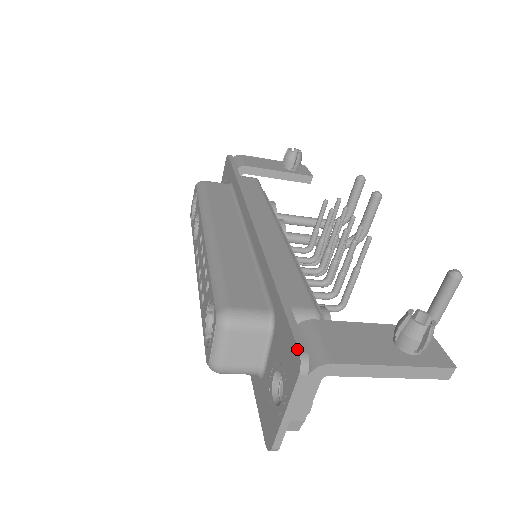
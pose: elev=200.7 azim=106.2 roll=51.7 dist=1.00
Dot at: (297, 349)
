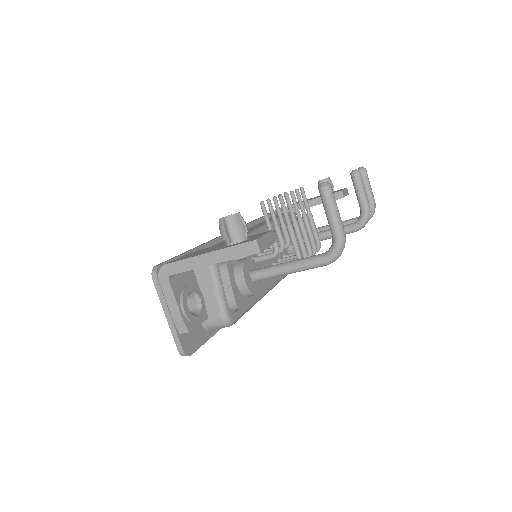
Dot at: (157, 266)
